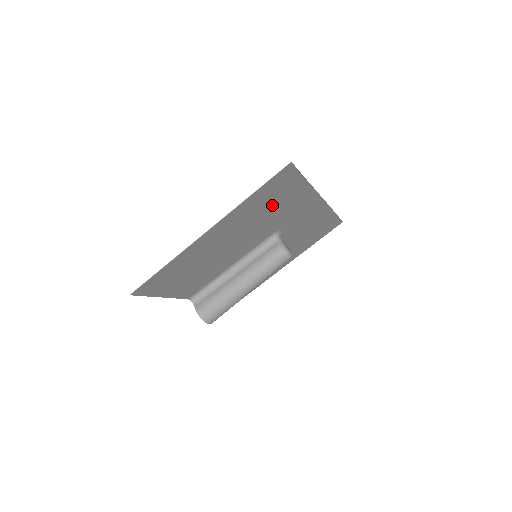
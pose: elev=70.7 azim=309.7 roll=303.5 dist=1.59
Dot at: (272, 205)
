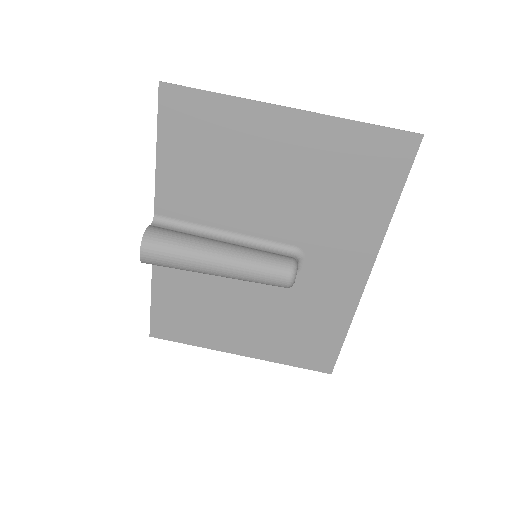
Dot at: (349, 185)
